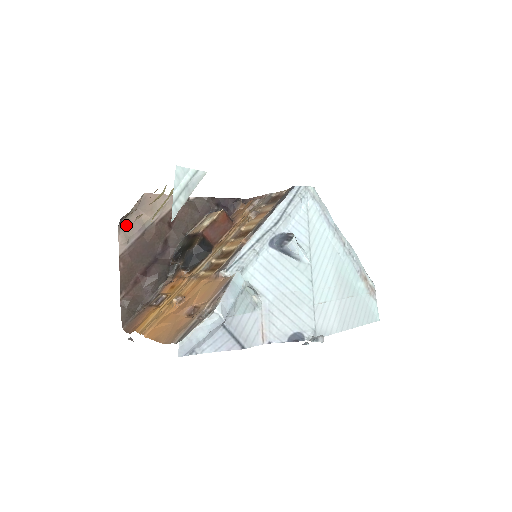
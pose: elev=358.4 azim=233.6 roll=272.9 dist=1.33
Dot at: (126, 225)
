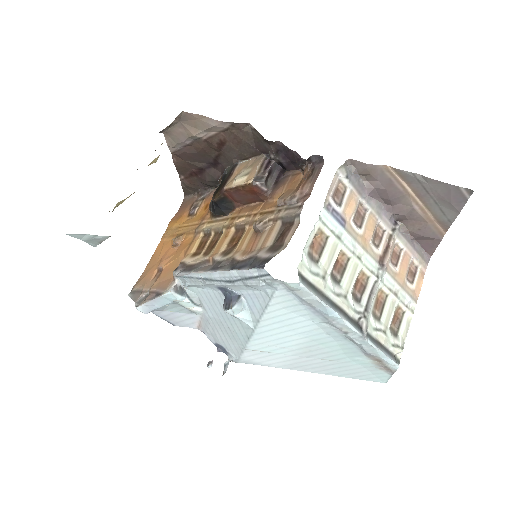
Dot at: (171, 133)
